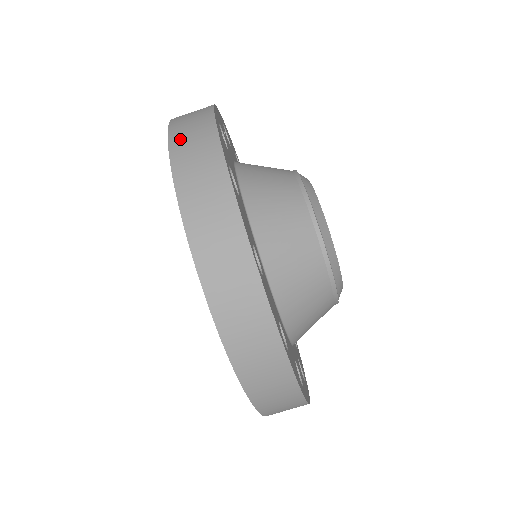
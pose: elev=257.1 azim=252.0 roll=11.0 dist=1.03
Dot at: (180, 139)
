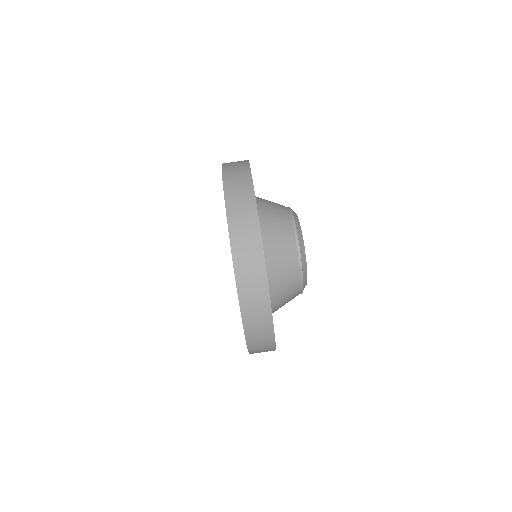
Dot at: (229, 165)
